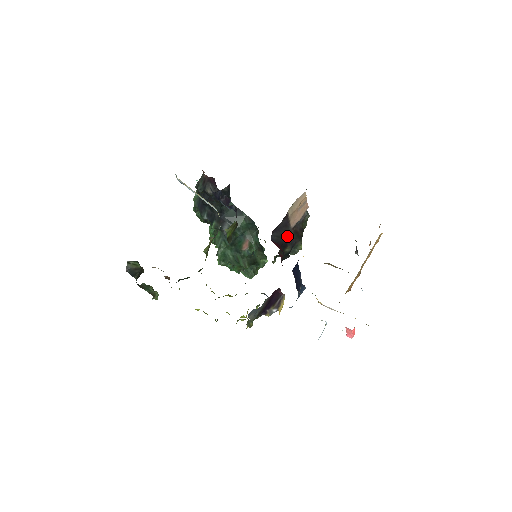
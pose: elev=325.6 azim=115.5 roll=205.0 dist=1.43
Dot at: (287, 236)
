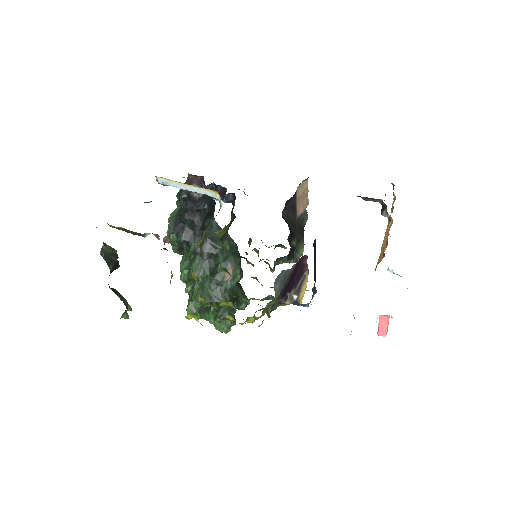
Dot at: (294, 223)
